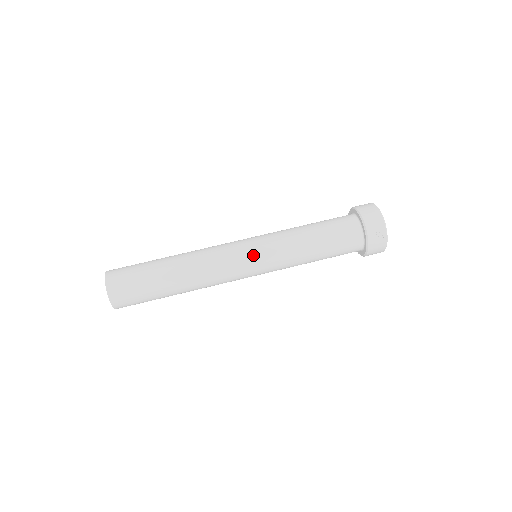
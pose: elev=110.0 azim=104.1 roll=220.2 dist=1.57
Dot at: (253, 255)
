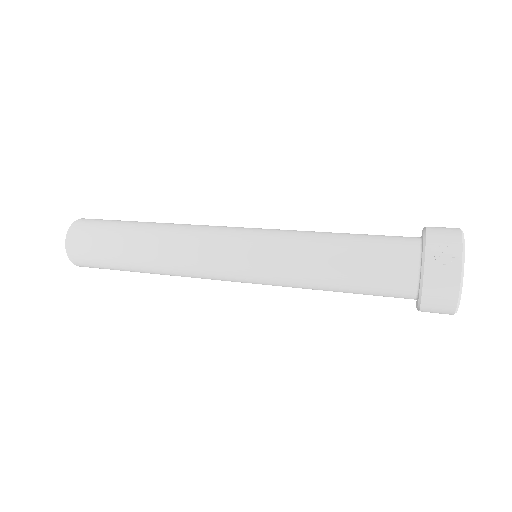
Dot at: (245, 235)
